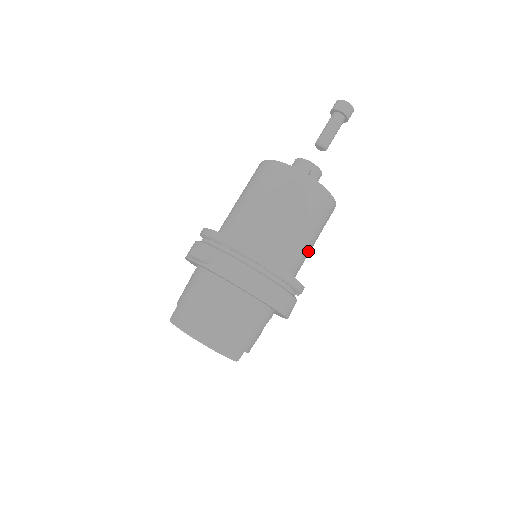
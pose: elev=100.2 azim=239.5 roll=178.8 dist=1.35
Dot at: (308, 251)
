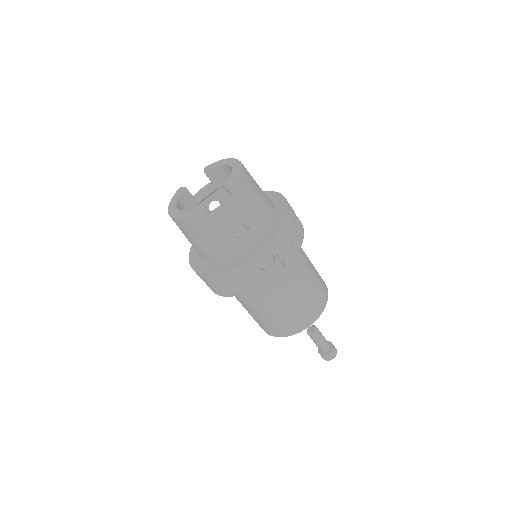
Dot at: (295, 284)
